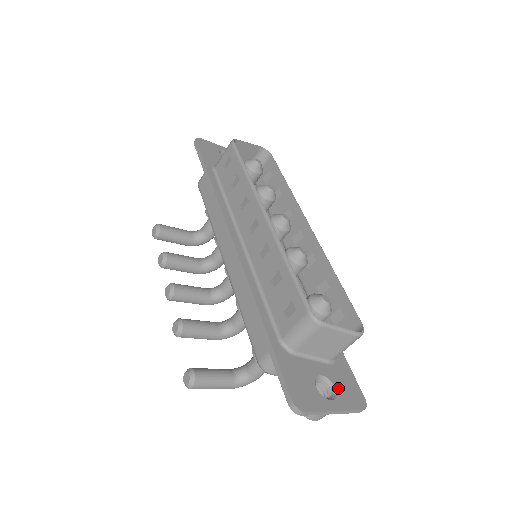
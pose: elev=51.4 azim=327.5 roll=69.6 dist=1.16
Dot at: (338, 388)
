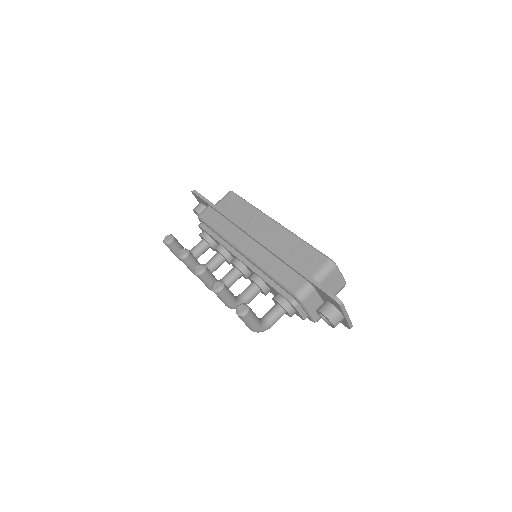
Dot at: occluded
